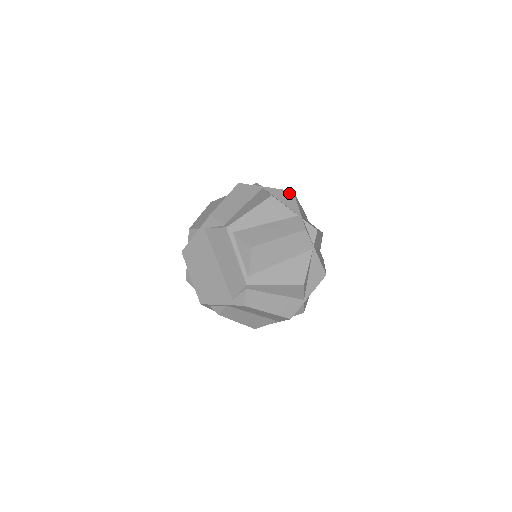
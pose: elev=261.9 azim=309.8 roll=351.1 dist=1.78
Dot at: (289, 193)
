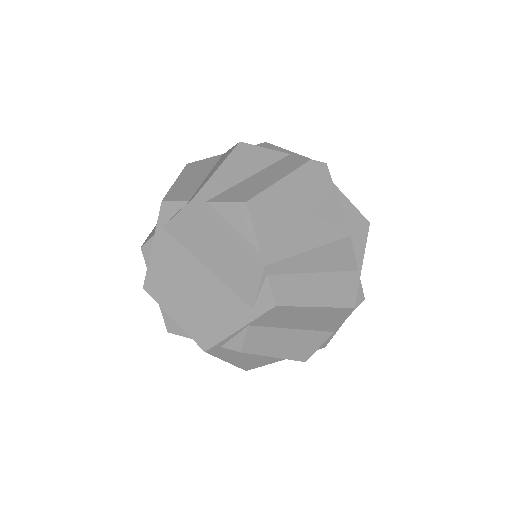
Dot at: (262, 145)
